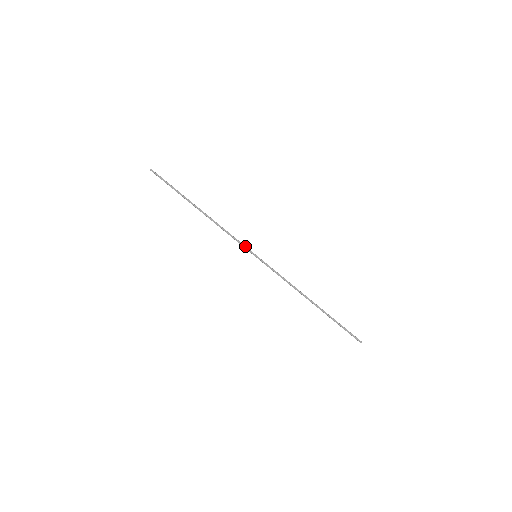
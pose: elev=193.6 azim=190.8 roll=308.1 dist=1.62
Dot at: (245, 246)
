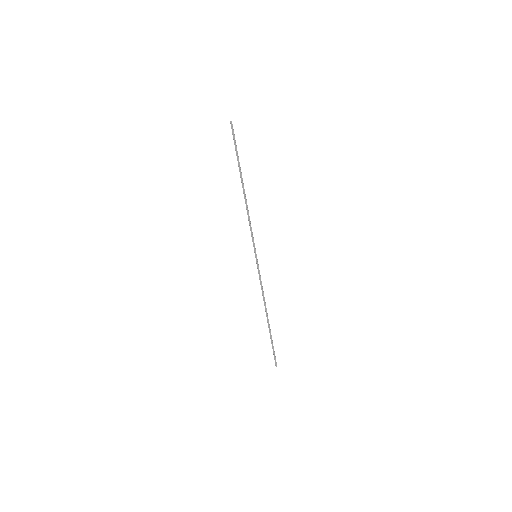
Dot at: (254, 243)
